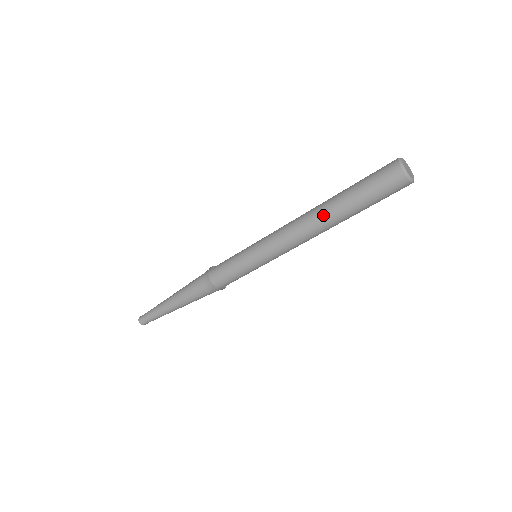
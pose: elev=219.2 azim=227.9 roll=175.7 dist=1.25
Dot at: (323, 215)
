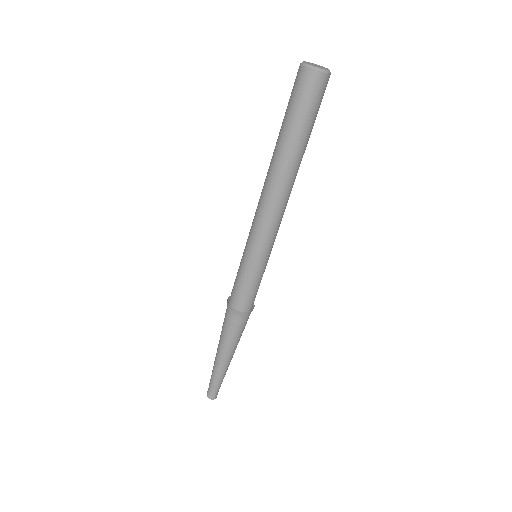
Dot at: (273, 165)
